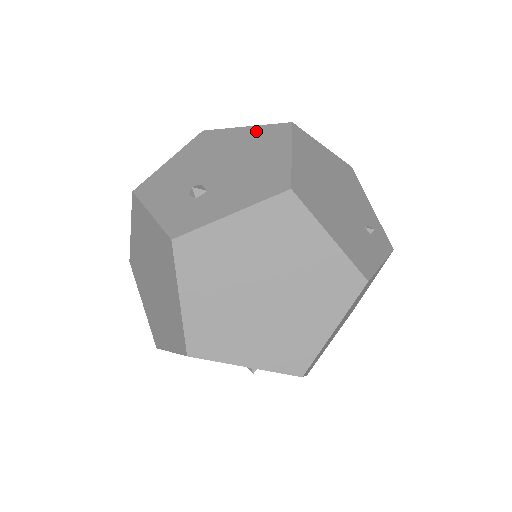
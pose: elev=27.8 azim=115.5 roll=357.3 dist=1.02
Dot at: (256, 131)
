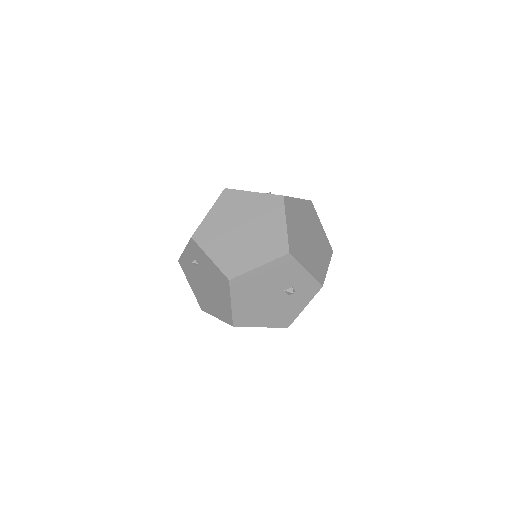
Dot at: occluded
